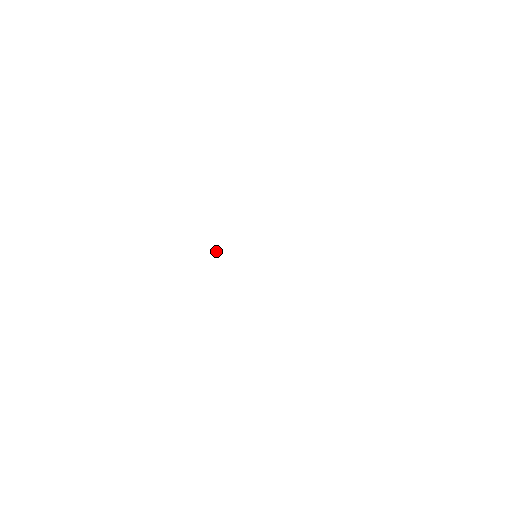
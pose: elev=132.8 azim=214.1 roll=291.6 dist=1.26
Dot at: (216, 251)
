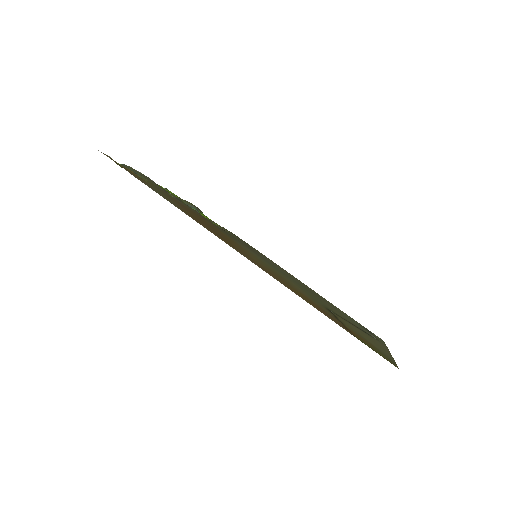
Dot at: occluded
